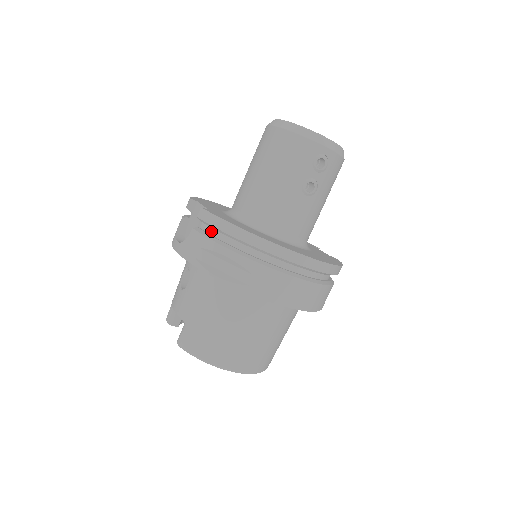
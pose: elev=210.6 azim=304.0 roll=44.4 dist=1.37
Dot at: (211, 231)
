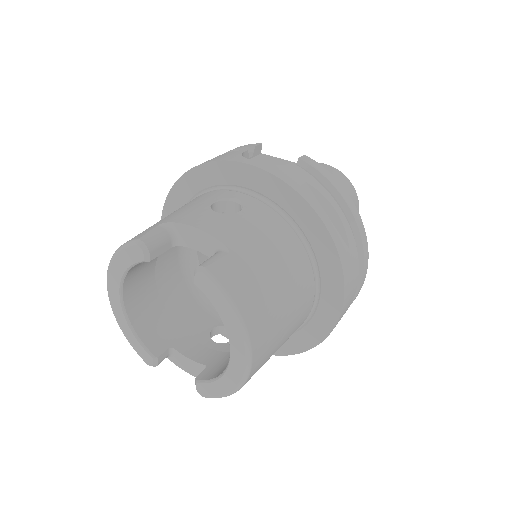
Dot at: occluded
